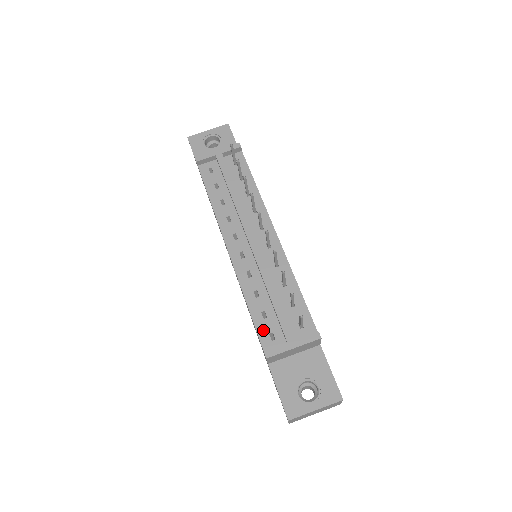
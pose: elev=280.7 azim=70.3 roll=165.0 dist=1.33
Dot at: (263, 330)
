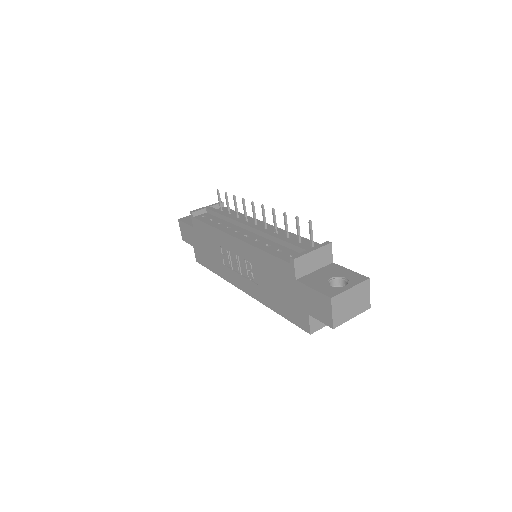
Dot at: (283, 256)
